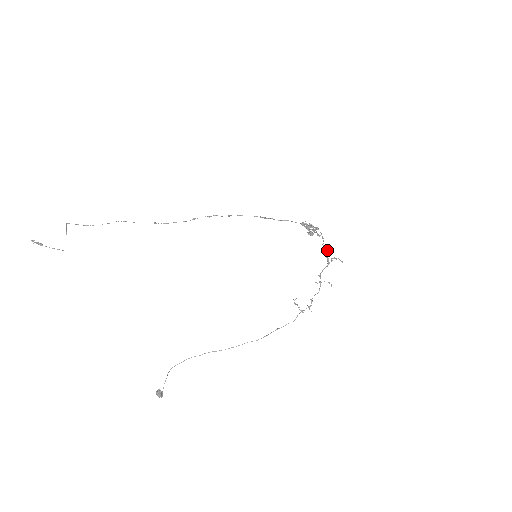
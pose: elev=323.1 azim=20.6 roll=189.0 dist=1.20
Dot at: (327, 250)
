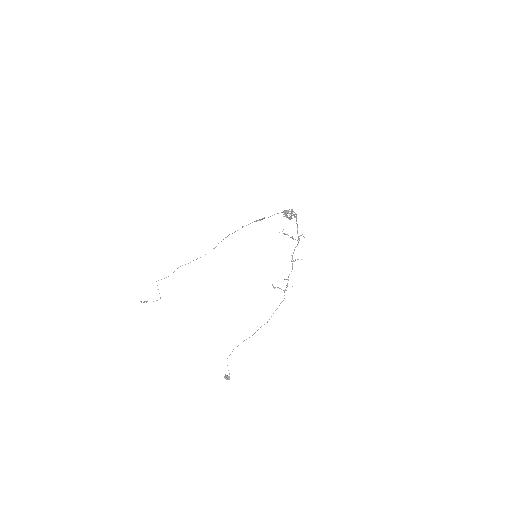
Dot at: occluded
